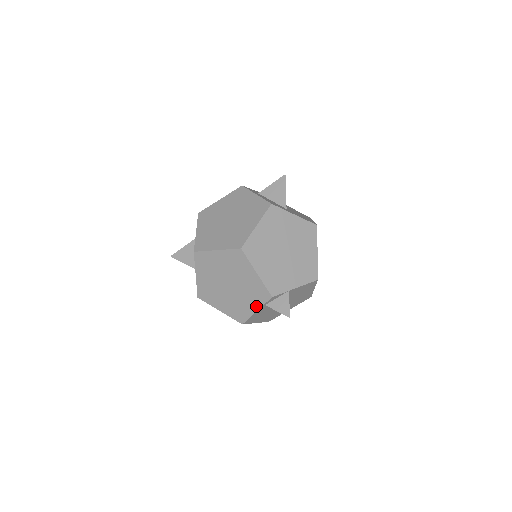
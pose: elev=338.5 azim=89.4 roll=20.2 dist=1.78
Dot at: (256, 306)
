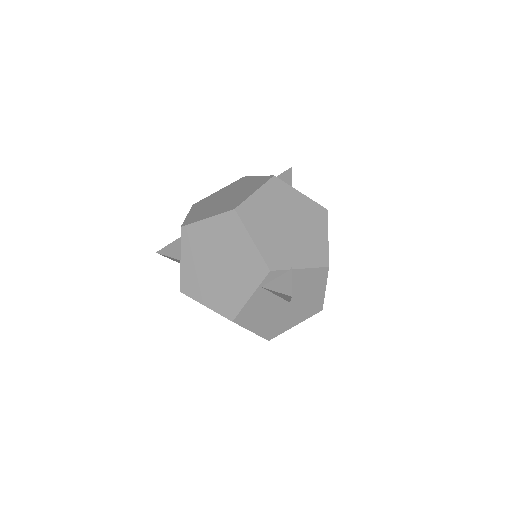
Dot at: (250, 289)
